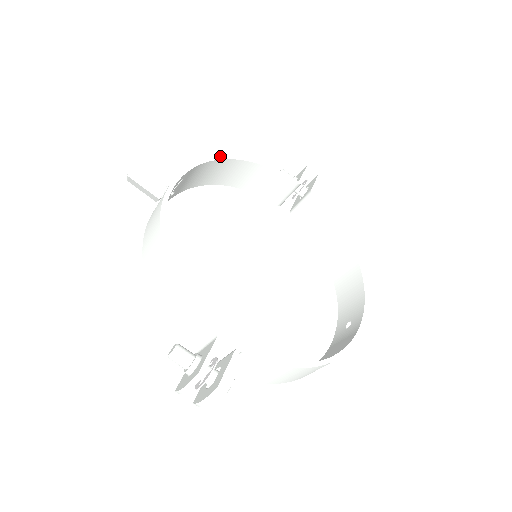
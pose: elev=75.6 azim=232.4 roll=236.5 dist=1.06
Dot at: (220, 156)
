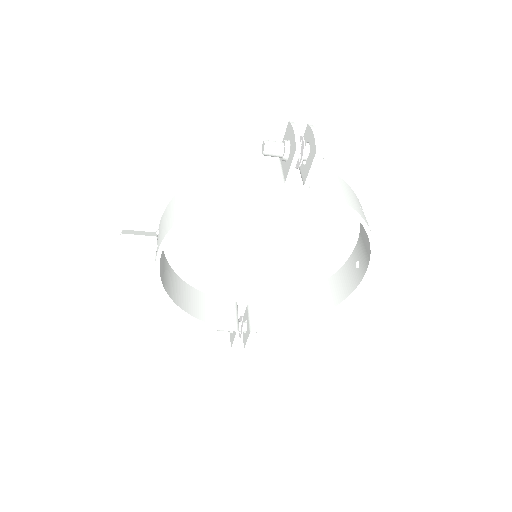
Dot at: (180, 219)
